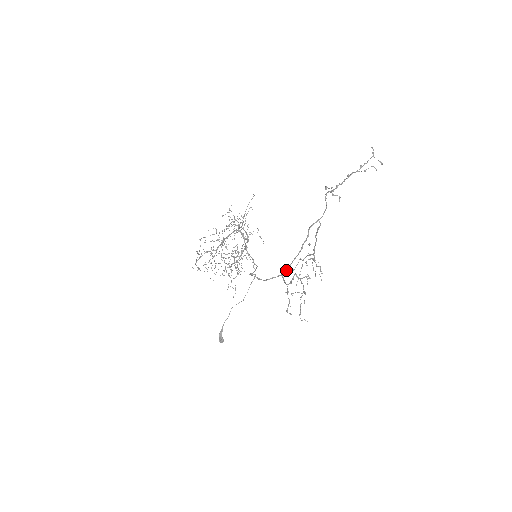
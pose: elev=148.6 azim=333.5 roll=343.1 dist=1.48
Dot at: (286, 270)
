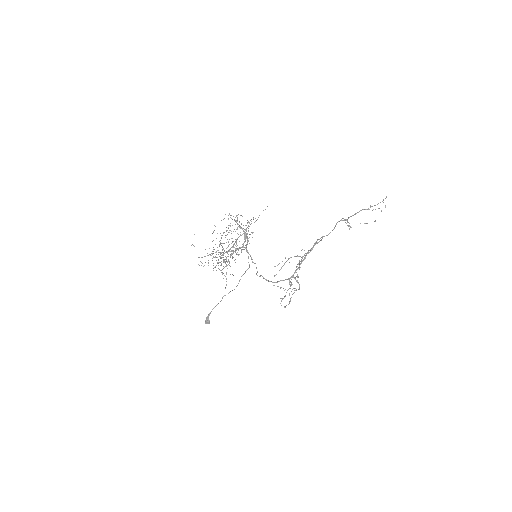
Dot at: (292, 275)
